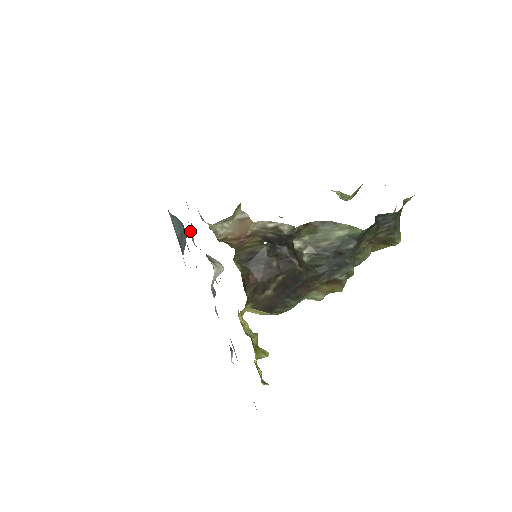
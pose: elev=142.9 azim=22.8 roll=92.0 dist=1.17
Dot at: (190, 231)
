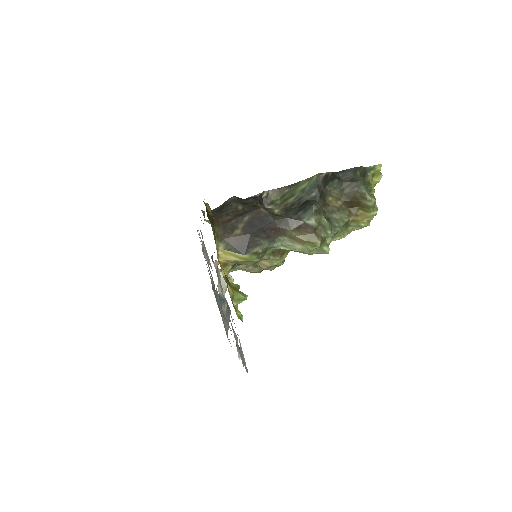
Dot at: (208, 260)
